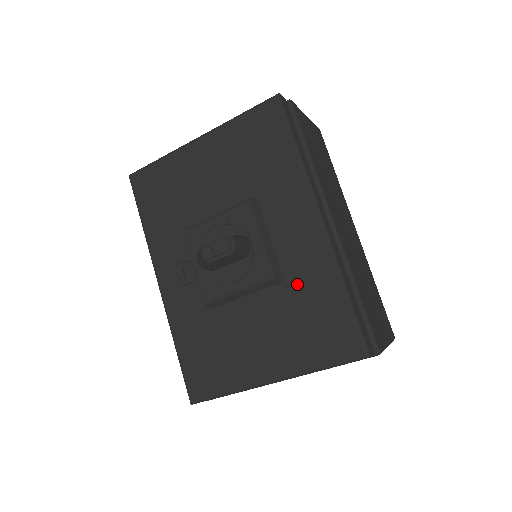
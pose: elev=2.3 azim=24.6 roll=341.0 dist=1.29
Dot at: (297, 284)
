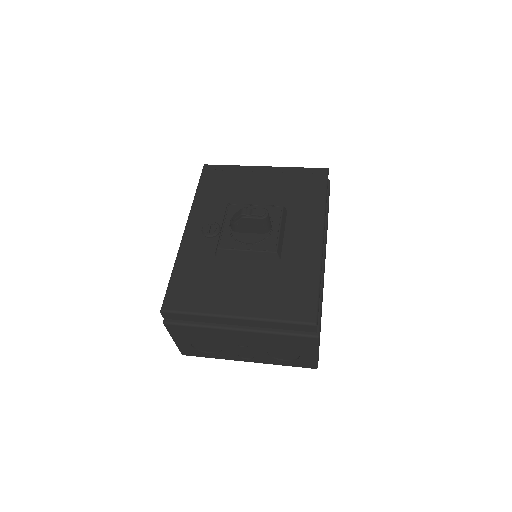
Dot at: (288, 265)
